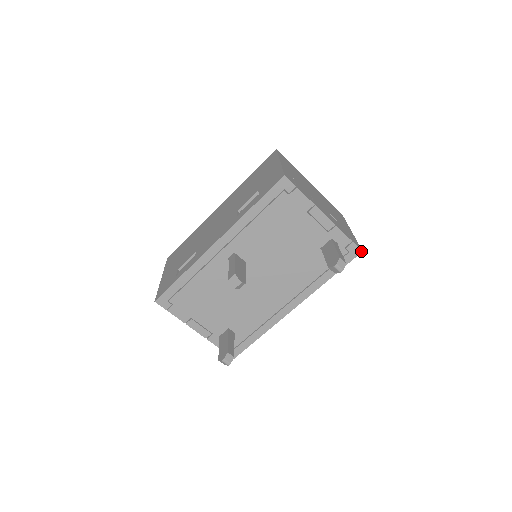
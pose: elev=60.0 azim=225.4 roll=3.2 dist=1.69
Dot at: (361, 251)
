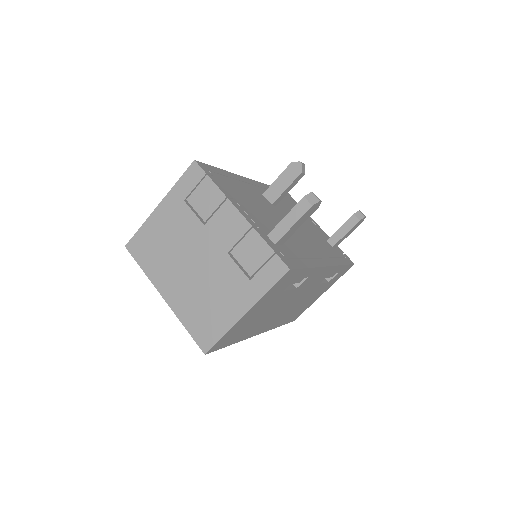
Dot at: (353, 263)
